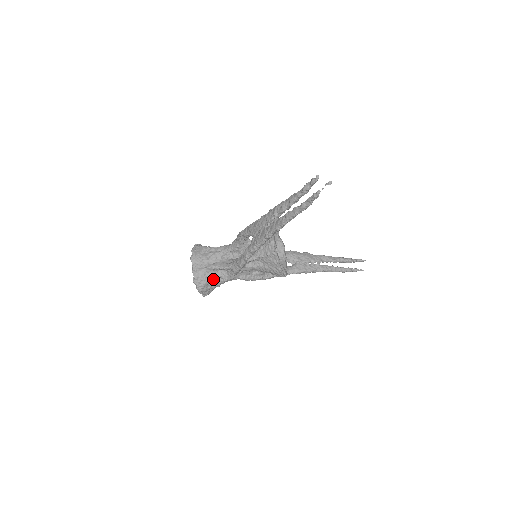
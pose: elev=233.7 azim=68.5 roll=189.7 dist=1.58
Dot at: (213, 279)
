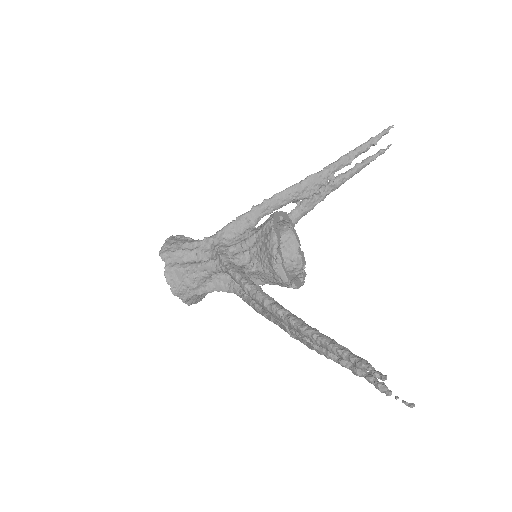
Dot at: occluded
